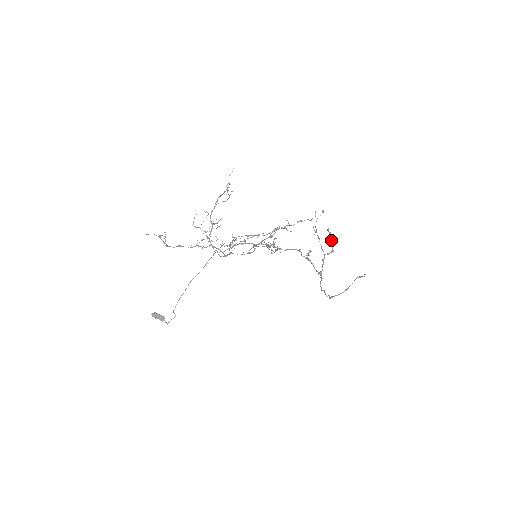
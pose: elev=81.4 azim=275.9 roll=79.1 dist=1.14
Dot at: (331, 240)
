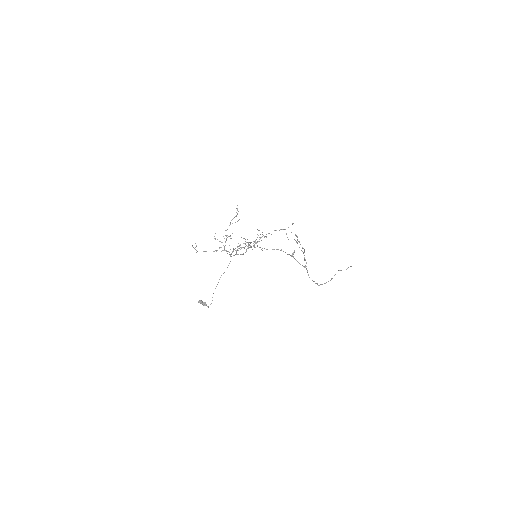
Dot at: (299, 241)
